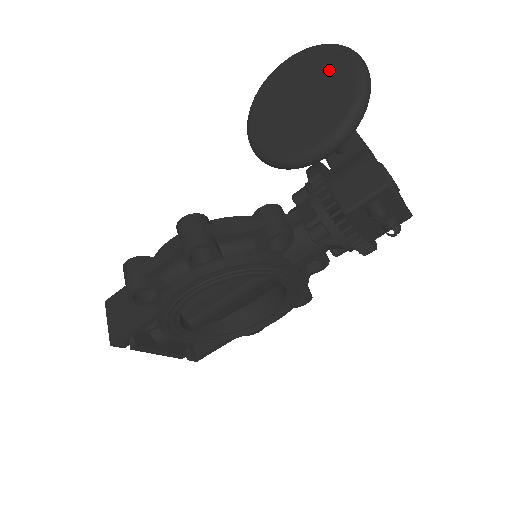
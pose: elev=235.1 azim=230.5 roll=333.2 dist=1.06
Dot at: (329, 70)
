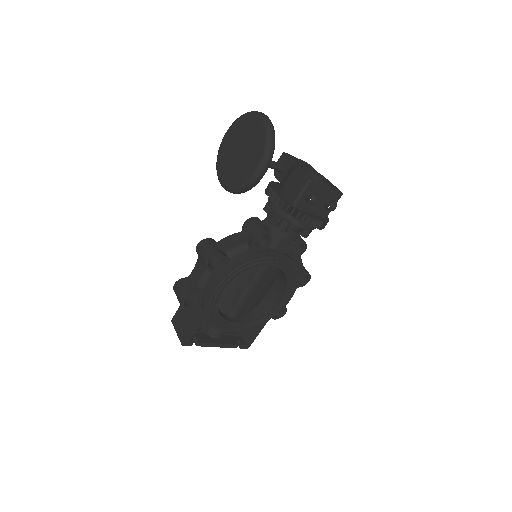
Dot at: (249, 128)
